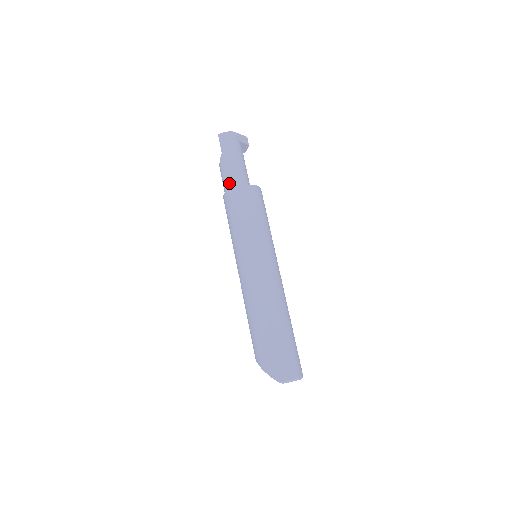
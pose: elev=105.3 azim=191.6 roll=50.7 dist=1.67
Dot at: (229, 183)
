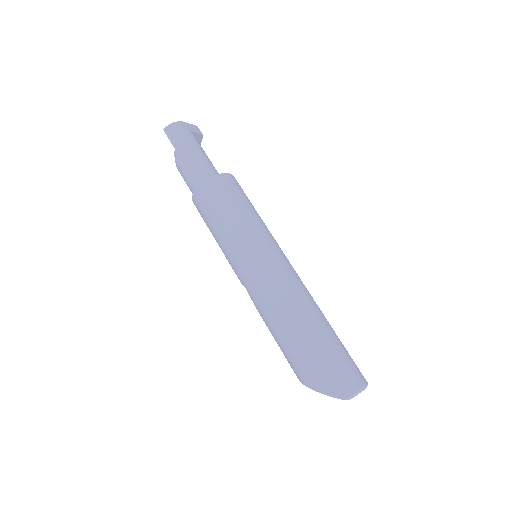
Dot at: (195, 179)
